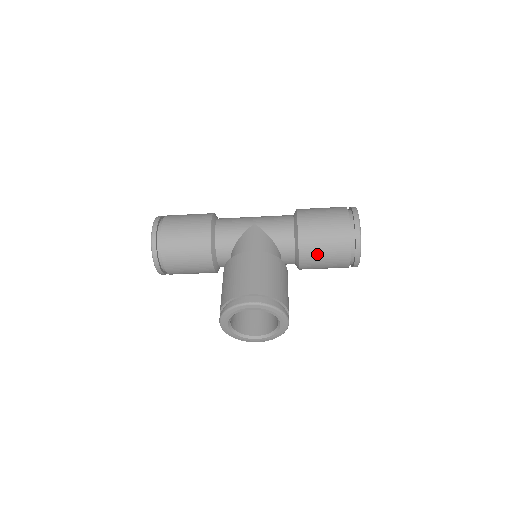
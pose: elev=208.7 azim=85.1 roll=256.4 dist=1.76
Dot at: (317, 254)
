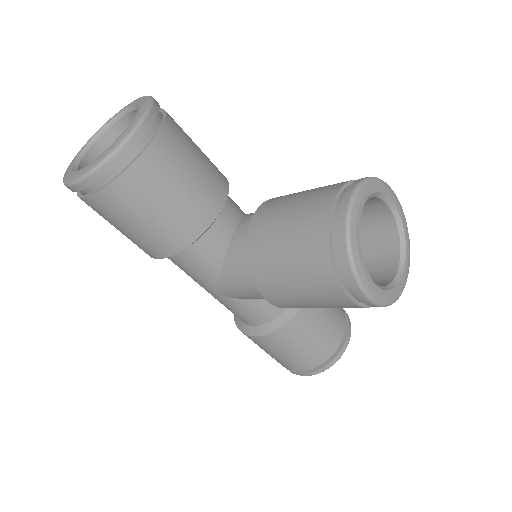
Dot at: occluded
